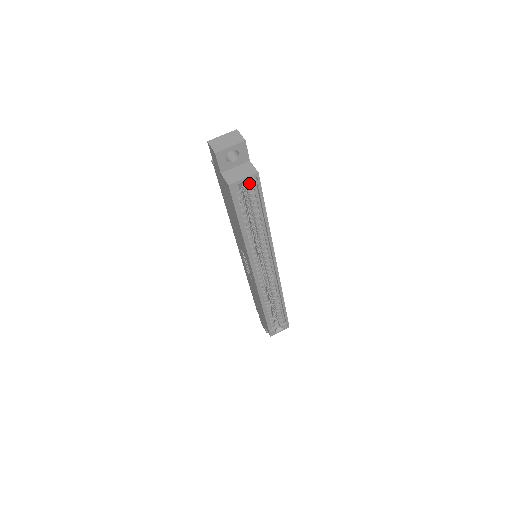
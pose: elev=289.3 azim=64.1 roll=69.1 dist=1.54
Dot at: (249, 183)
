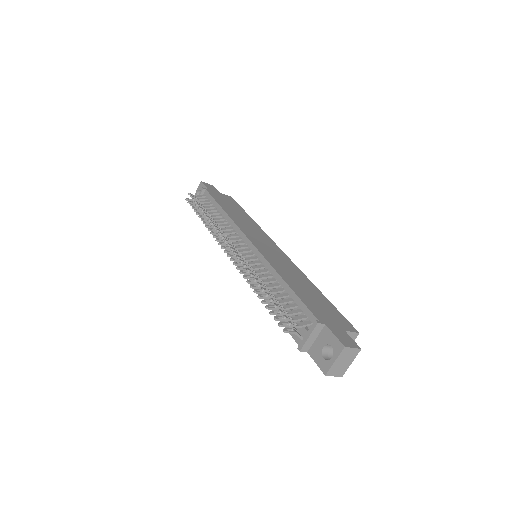
Dot at: occluded
